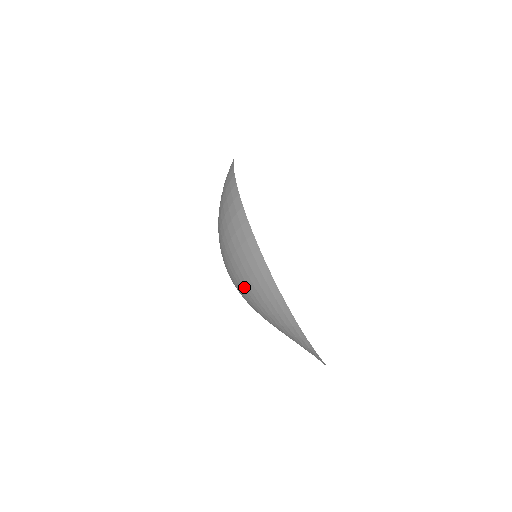
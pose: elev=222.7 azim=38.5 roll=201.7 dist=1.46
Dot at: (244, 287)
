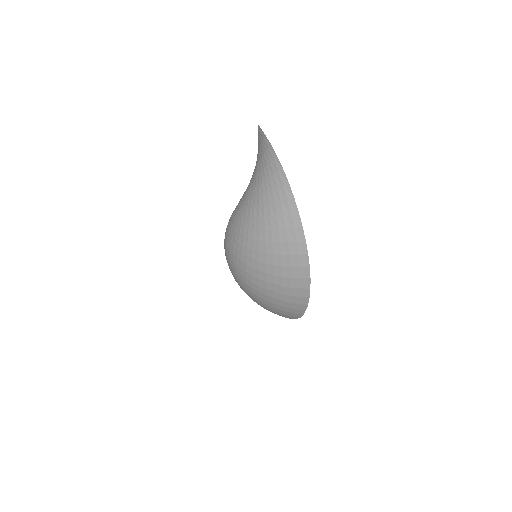
Dot at: (263, 306)
